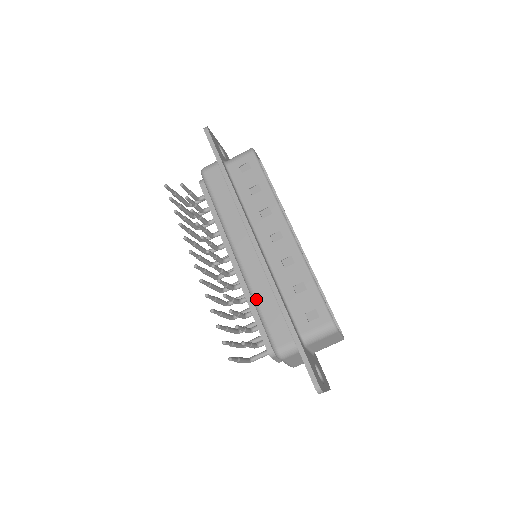
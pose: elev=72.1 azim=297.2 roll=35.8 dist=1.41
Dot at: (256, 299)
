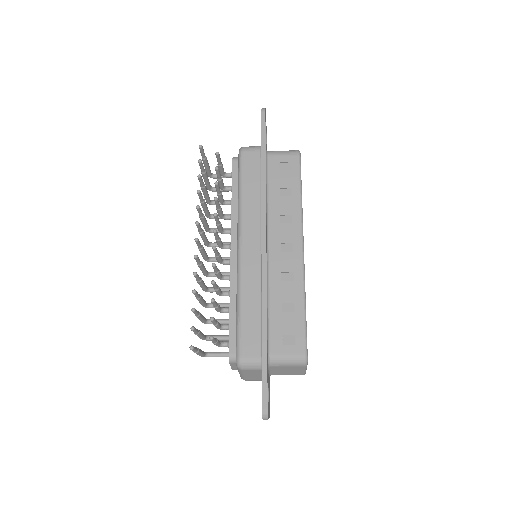
Dot at: (241, 299)
